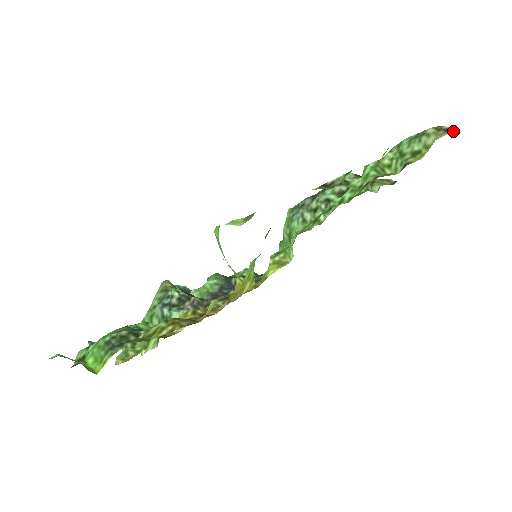
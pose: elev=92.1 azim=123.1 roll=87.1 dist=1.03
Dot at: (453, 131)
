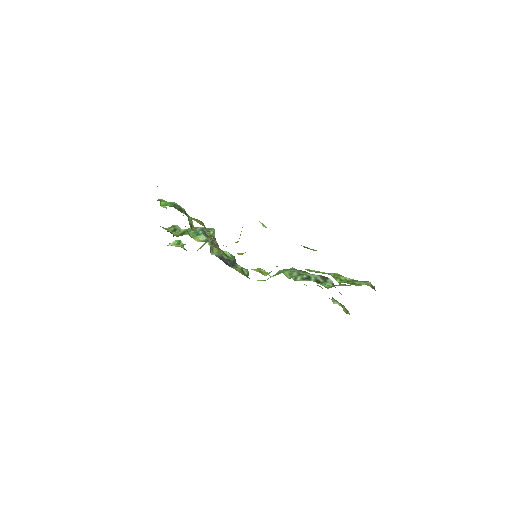
Dot at: (374, 289)
